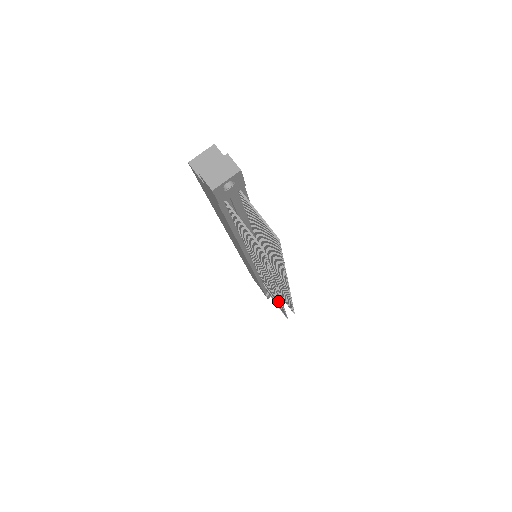
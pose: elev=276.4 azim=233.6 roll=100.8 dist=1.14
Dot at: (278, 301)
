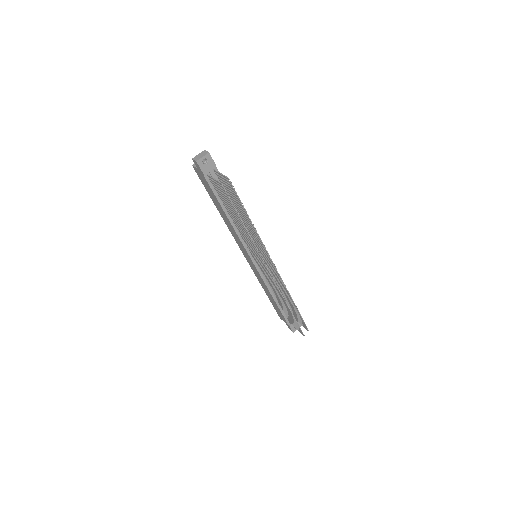
Dot at: (281, 297)
